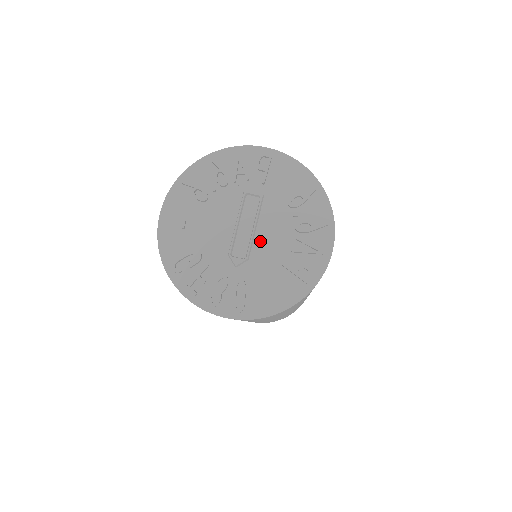
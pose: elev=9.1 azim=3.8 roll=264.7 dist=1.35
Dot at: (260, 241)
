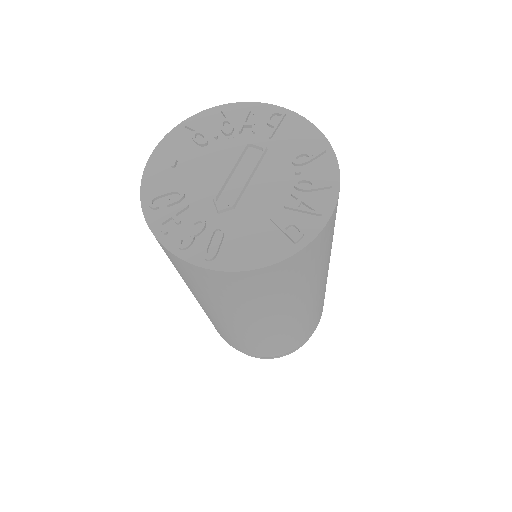
Dot at: (252, 192)
